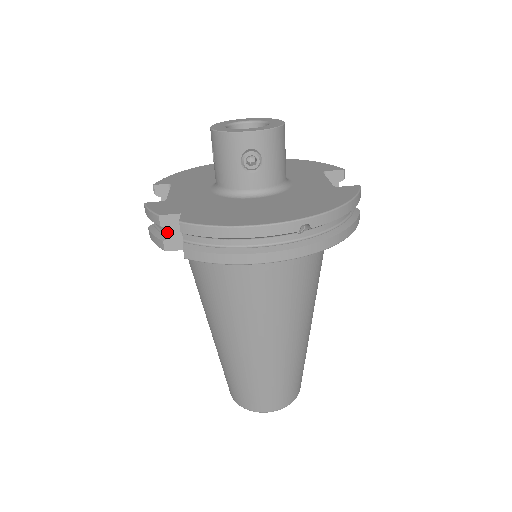
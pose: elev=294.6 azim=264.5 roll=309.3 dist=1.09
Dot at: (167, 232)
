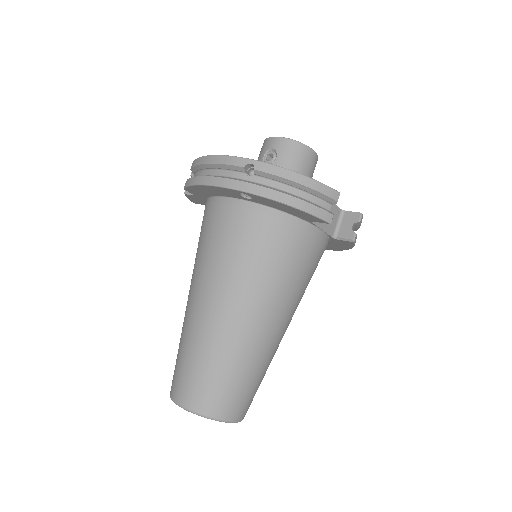
Dot at: occluded
